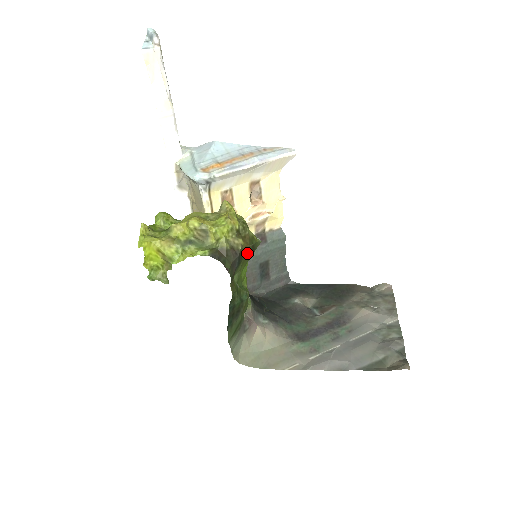
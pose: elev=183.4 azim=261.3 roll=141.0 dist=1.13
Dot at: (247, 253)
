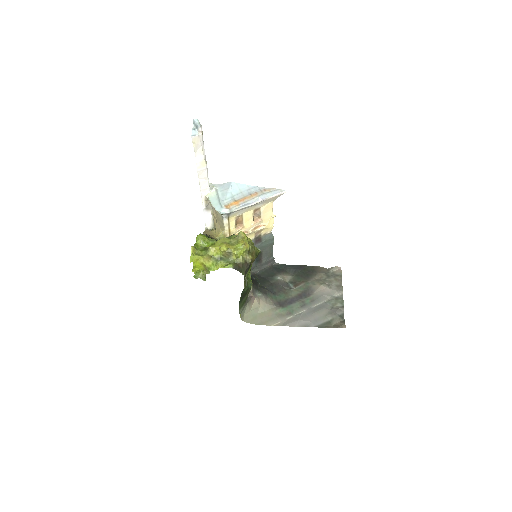
Dot at: occluded
